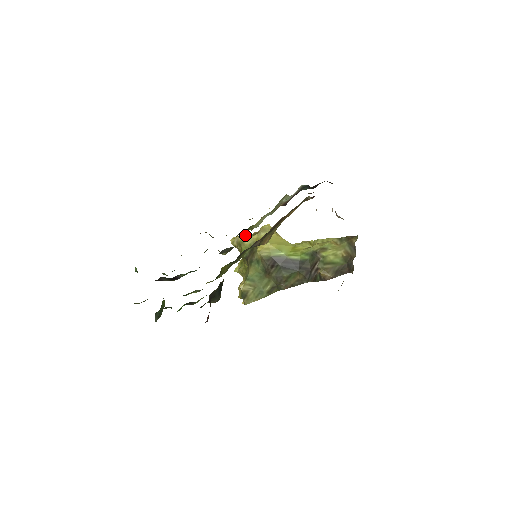
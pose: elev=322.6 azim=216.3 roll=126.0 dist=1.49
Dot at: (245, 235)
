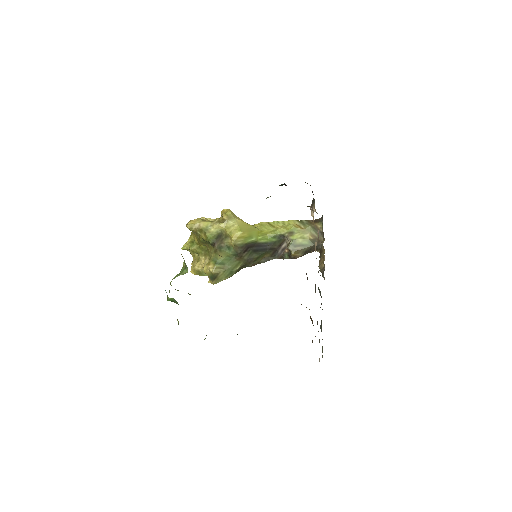
Dot at: (208, 222)
